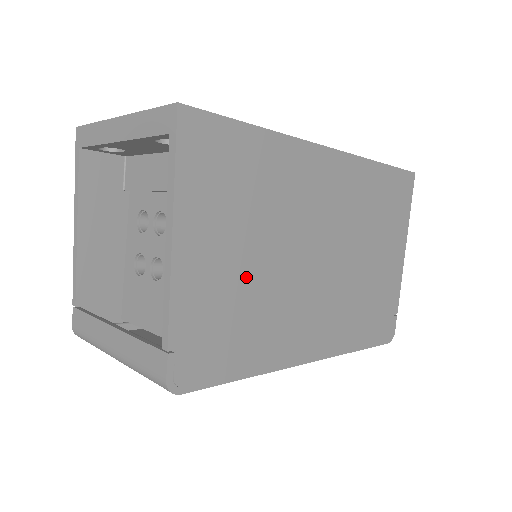
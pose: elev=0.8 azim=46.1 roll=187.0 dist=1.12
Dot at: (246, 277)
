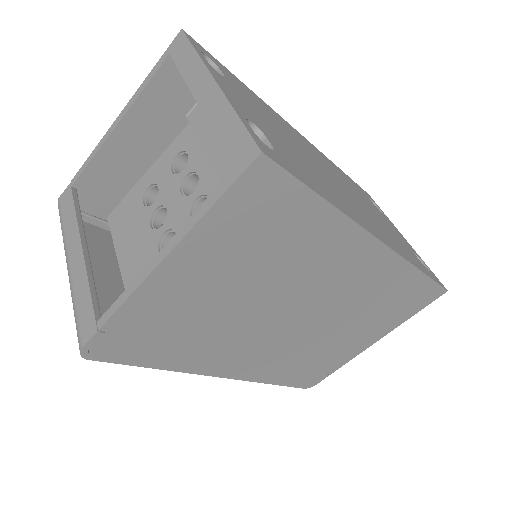
Dot at: (215, 307)
